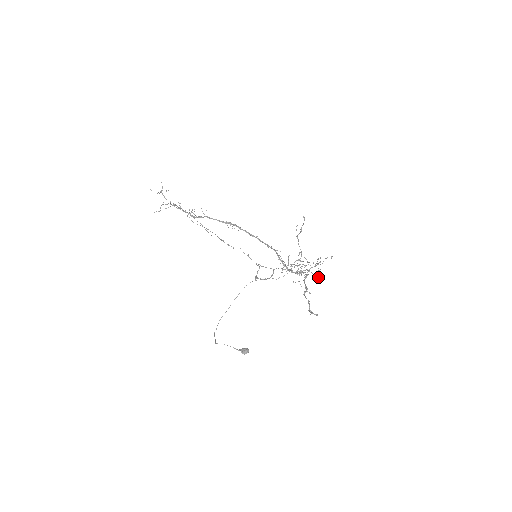
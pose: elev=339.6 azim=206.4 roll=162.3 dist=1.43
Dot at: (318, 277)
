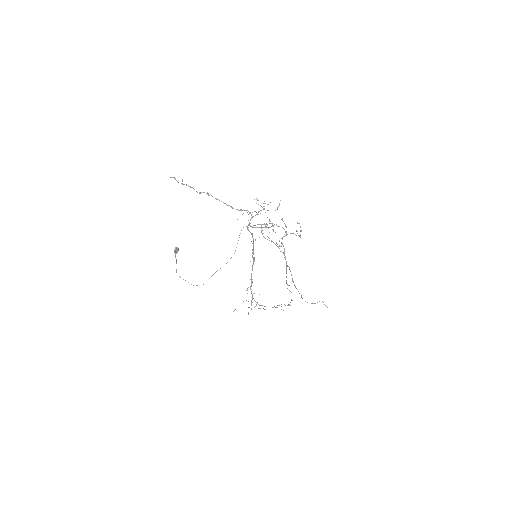
Dot at: occluded
